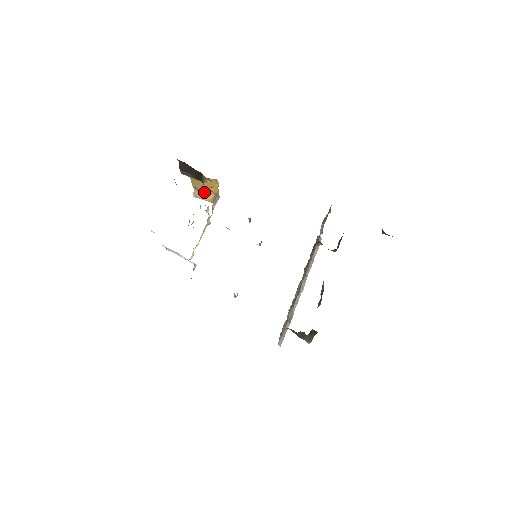
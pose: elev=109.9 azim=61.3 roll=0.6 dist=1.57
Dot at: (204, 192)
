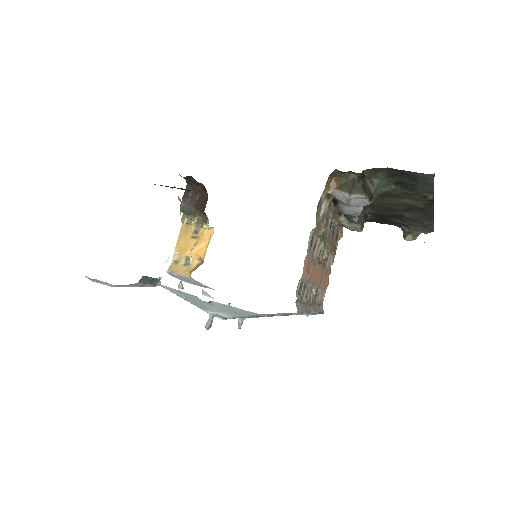
Dot at: (184, 264)
